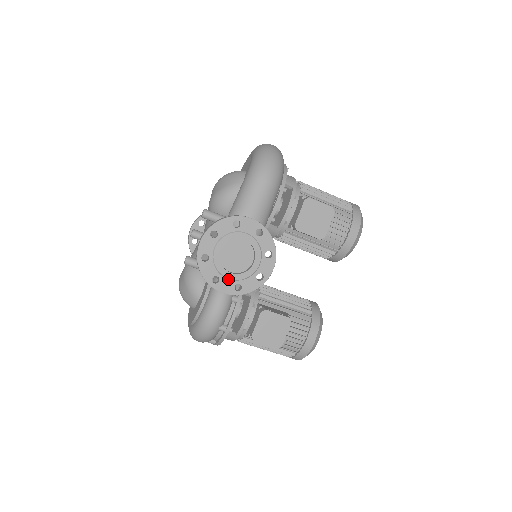
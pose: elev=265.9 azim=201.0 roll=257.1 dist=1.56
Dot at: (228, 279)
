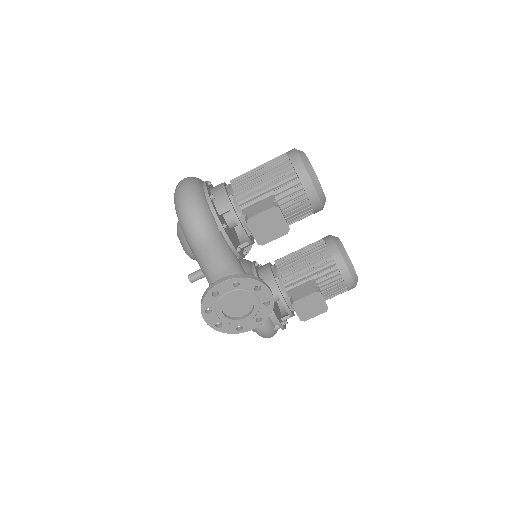
Dot at: (247, 321)
